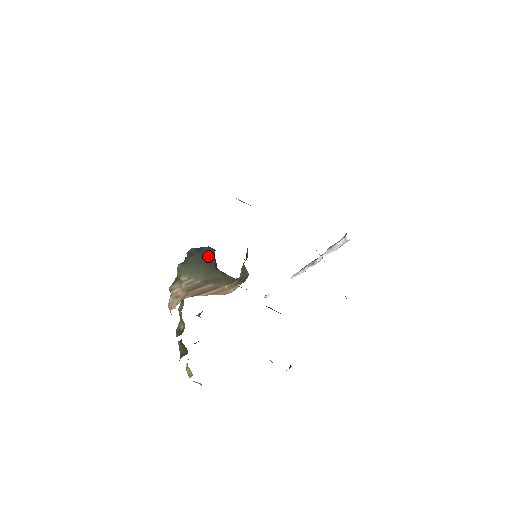
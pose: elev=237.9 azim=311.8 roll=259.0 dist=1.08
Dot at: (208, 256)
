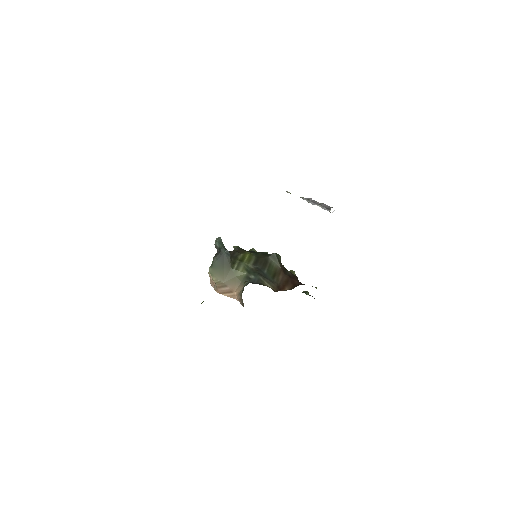
Dot at: (226, 260)
